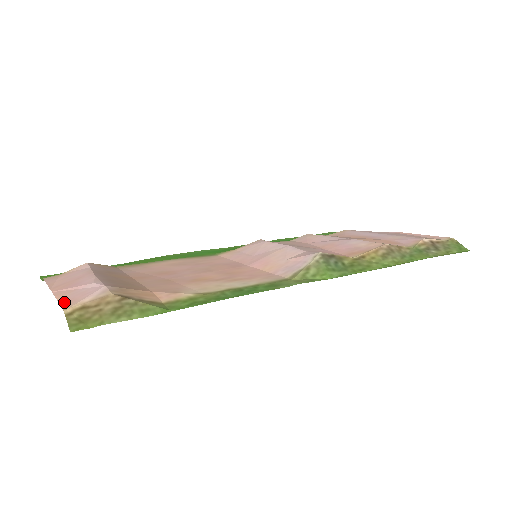
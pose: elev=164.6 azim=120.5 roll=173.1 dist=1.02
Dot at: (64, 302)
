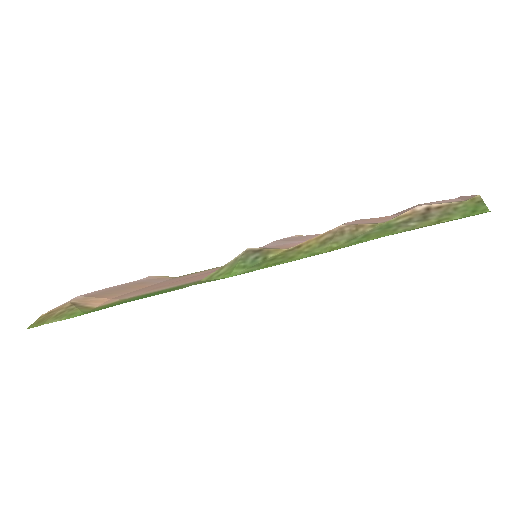
Dot at: occluded
